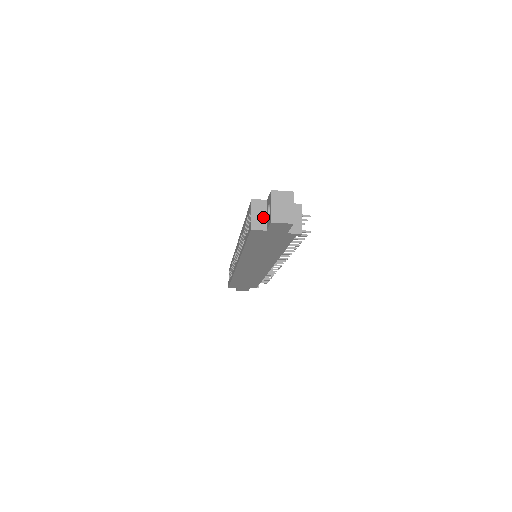
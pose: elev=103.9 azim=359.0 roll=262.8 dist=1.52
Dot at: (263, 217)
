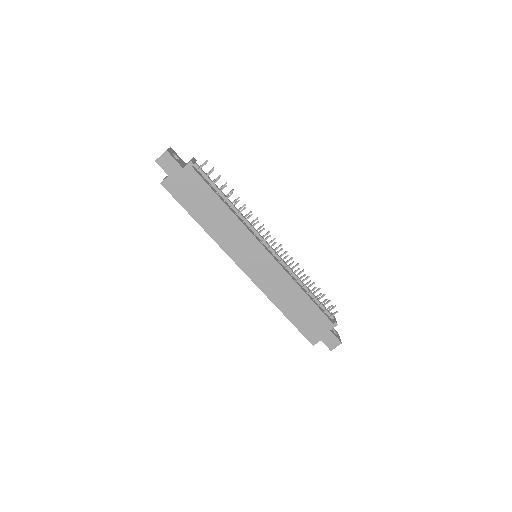
Dot at: occluded
